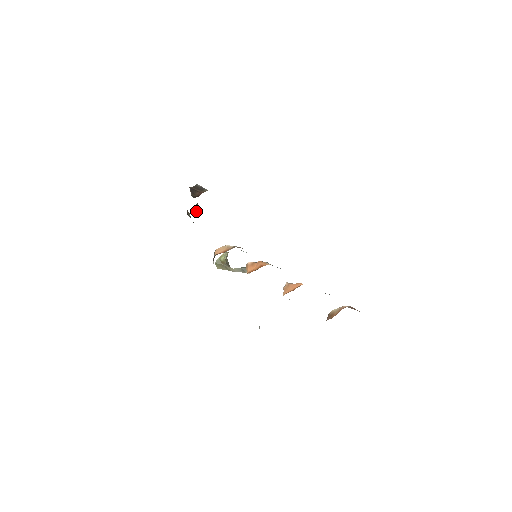
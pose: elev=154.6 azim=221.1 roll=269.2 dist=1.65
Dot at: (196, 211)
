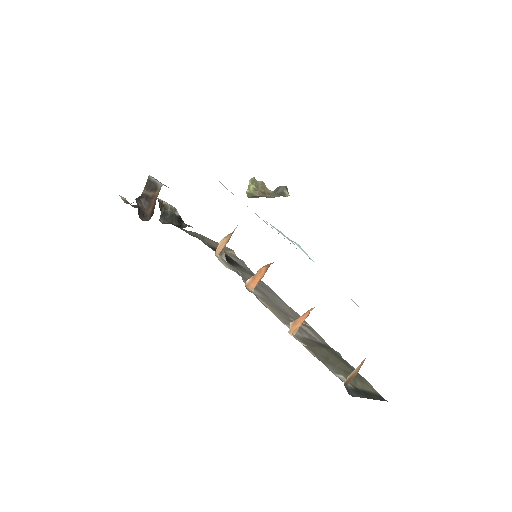
Dot at: (168, 214)
